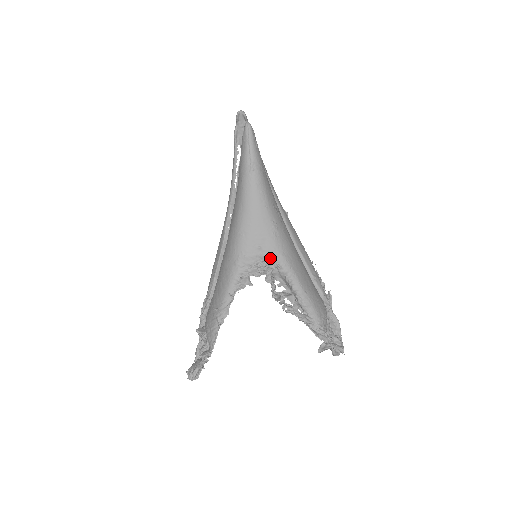
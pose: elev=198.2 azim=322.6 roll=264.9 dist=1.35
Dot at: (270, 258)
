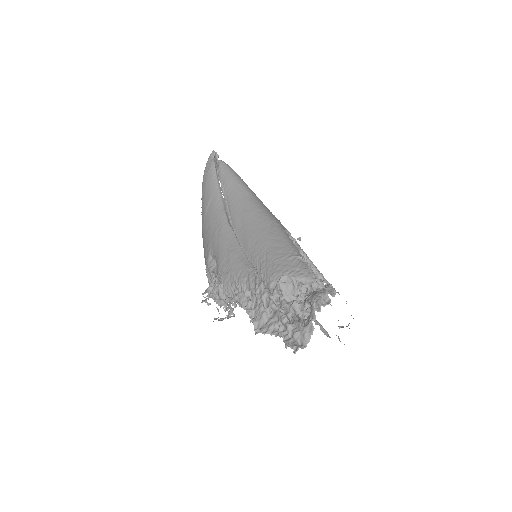
Dot at: occluded
